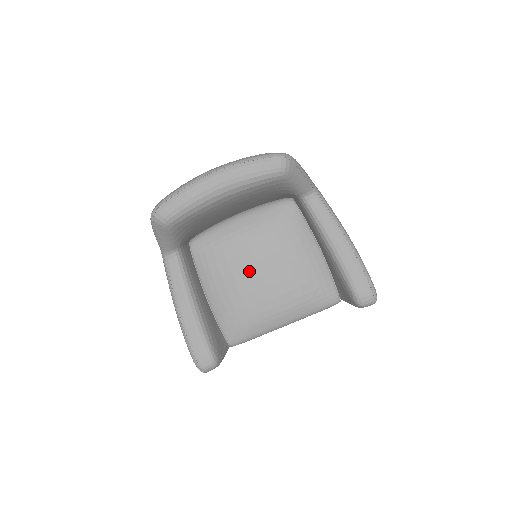
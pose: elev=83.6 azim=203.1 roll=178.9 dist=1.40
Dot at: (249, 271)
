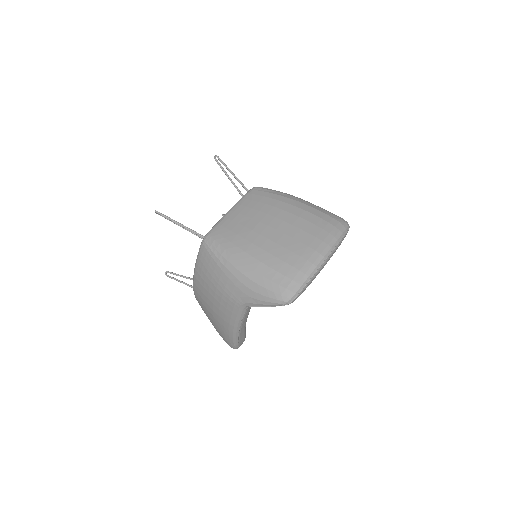
Dot at: occluded
